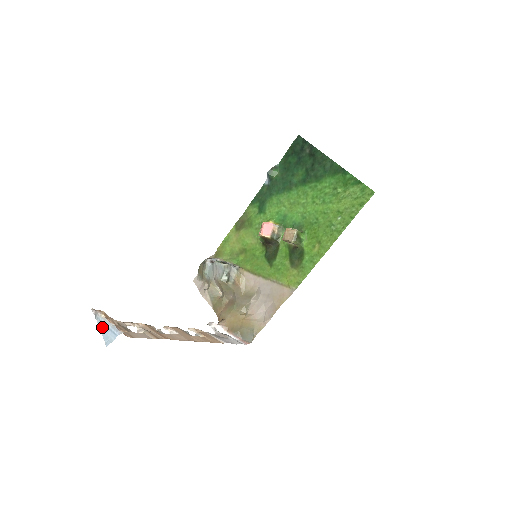
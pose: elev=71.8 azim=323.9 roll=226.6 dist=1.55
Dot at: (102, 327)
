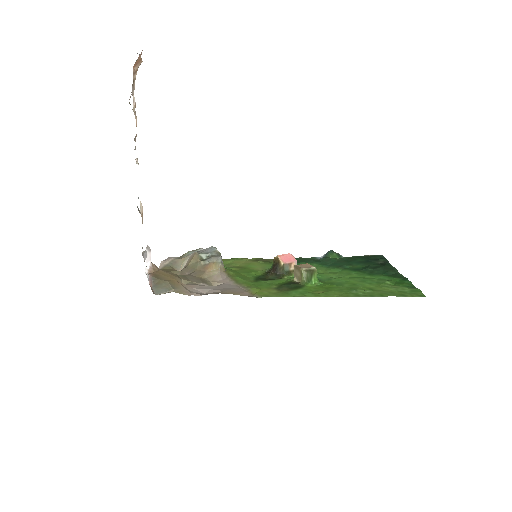
Dot at: occluded
